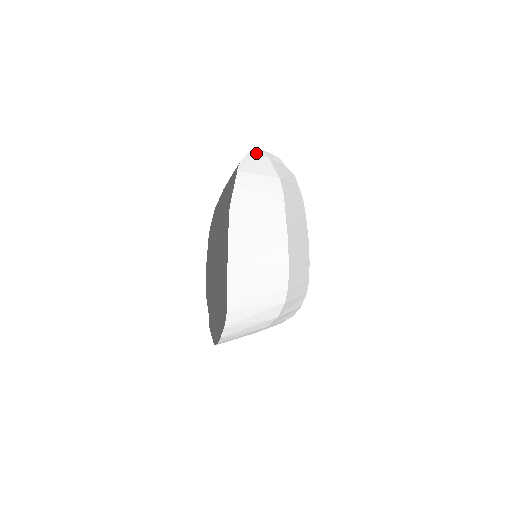
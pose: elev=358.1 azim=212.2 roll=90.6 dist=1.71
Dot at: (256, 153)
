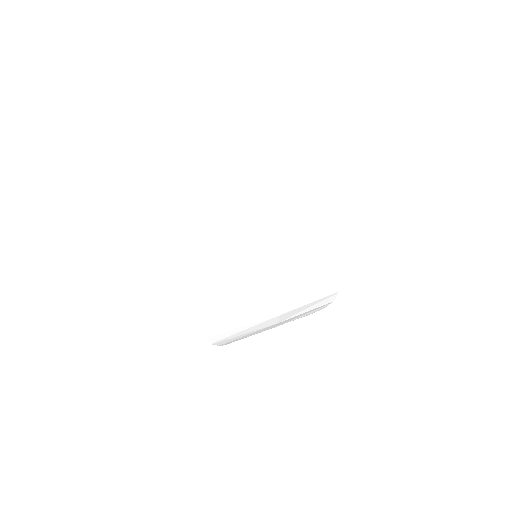
Dot at: (215, 163)
